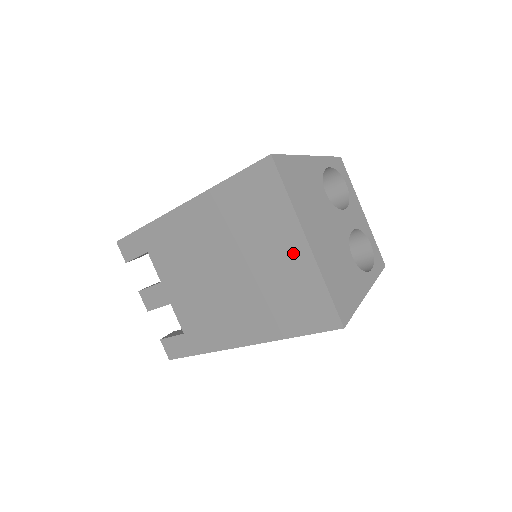
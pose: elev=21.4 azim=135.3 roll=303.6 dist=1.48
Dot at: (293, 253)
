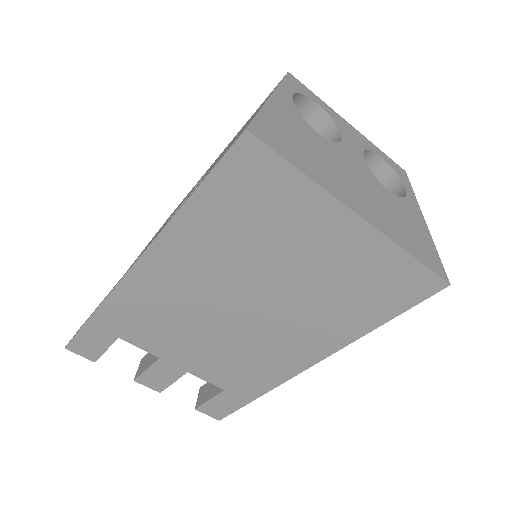
Dot at: (341, 239)
